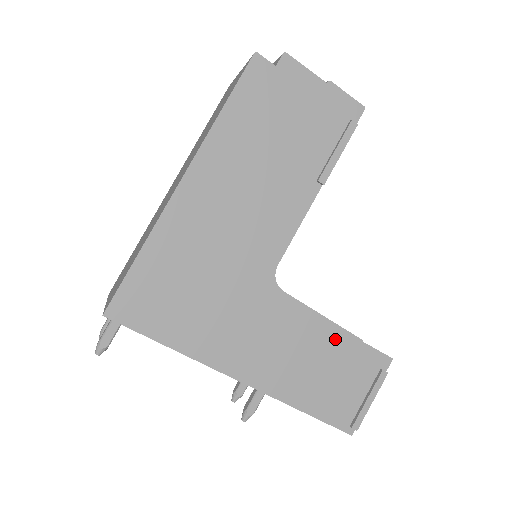
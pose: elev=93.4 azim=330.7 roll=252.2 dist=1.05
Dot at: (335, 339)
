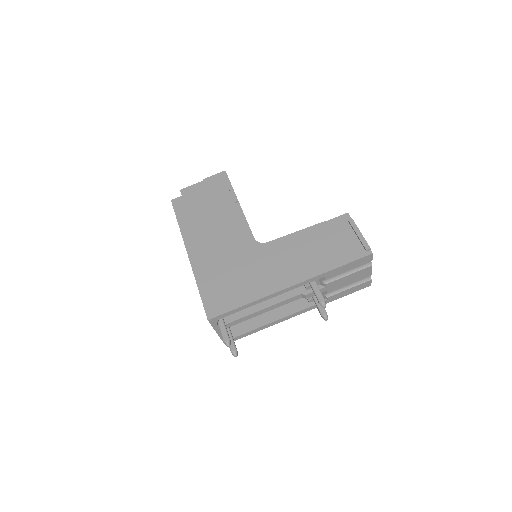
Dot at: (312, 233)
